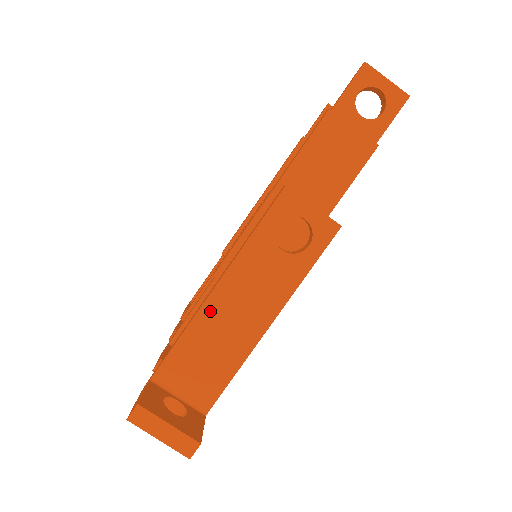
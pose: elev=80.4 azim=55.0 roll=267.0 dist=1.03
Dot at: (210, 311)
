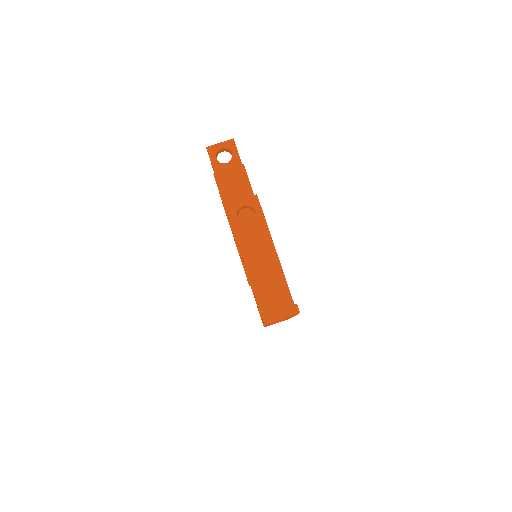
Dot at: (251, 270)
